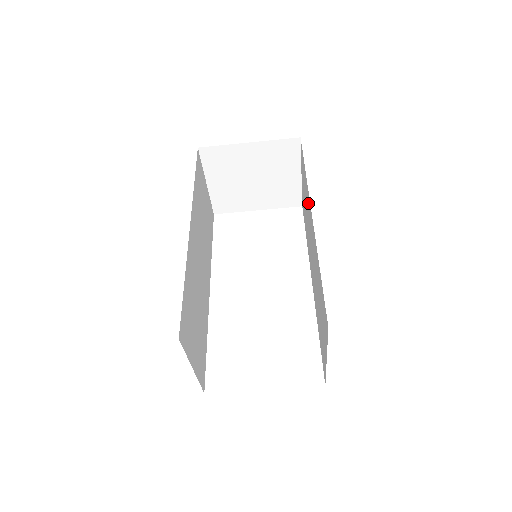
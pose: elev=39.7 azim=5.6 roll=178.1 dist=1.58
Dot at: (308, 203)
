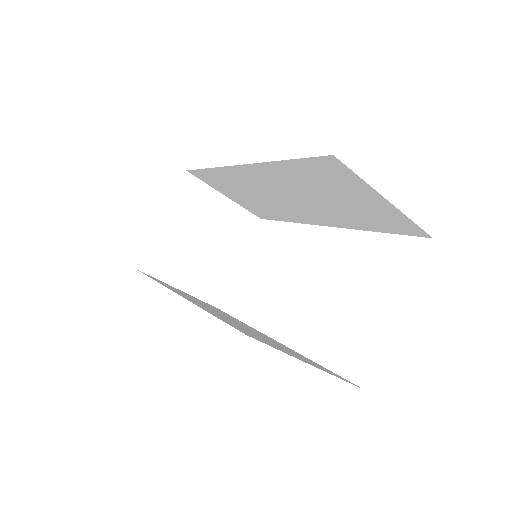
Dot at: (236, 178)
